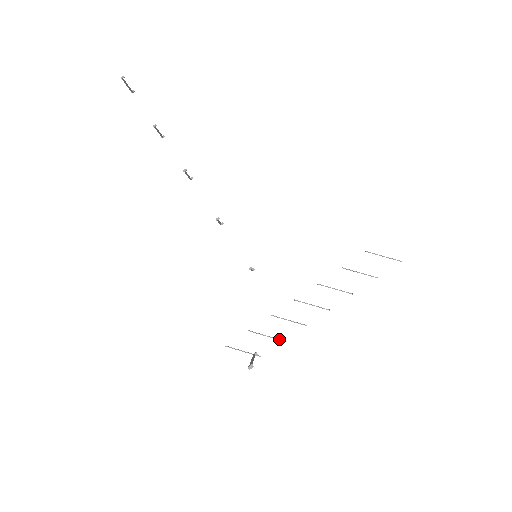
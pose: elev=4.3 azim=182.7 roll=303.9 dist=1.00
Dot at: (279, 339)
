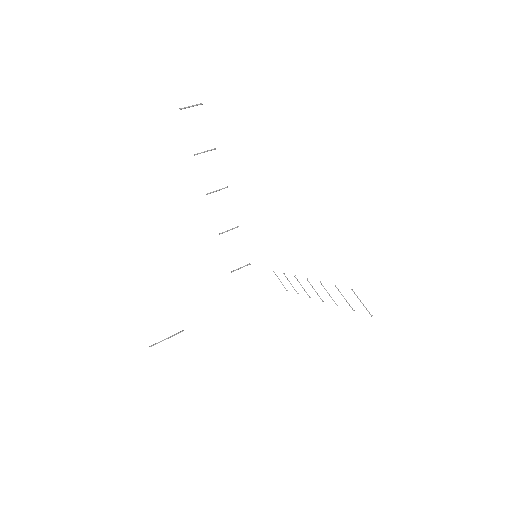
Dot at: (296, 291)
